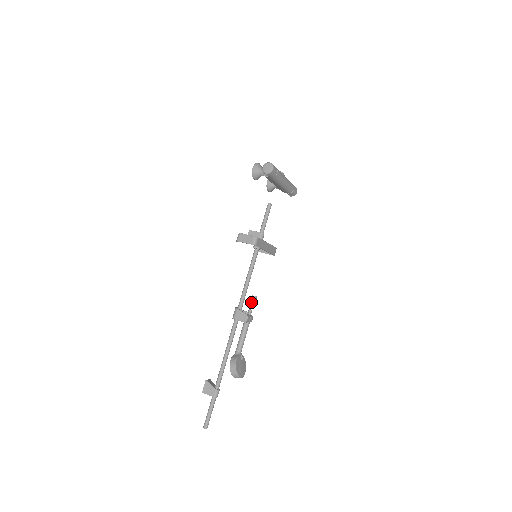
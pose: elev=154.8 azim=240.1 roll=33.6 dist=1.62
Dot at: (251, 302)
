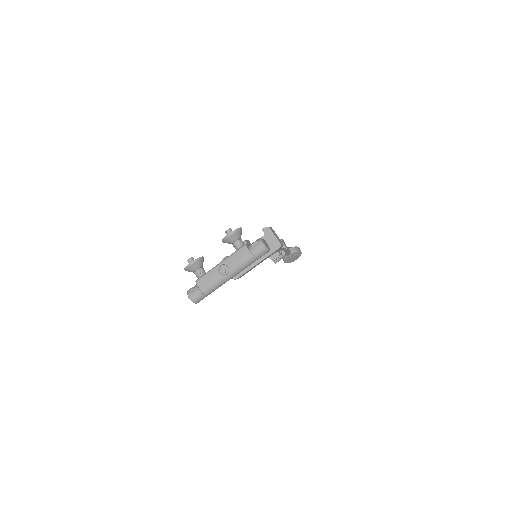
Dot at: occluded
